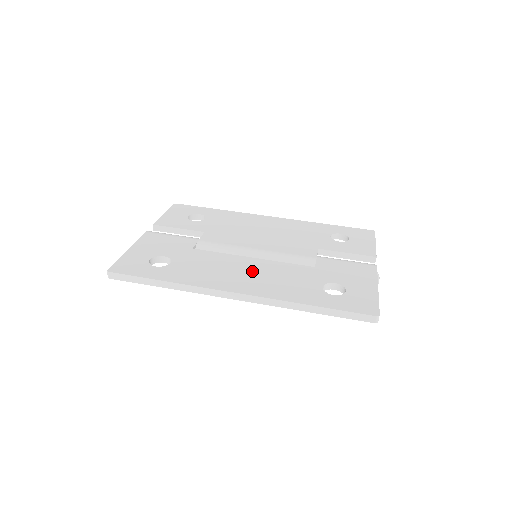
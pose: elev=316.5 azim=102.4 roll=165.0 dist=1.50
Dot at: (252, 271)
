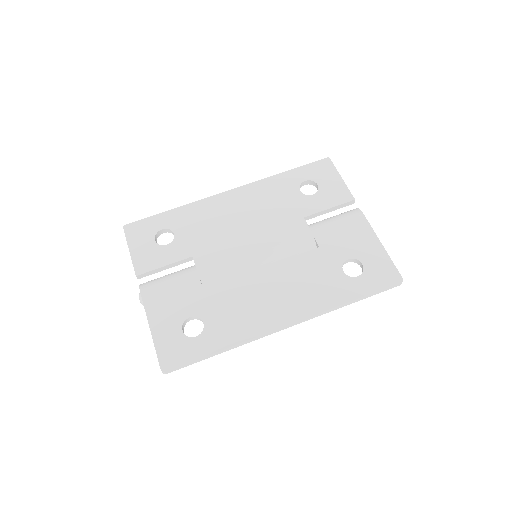
Dot at: (277, 288)
